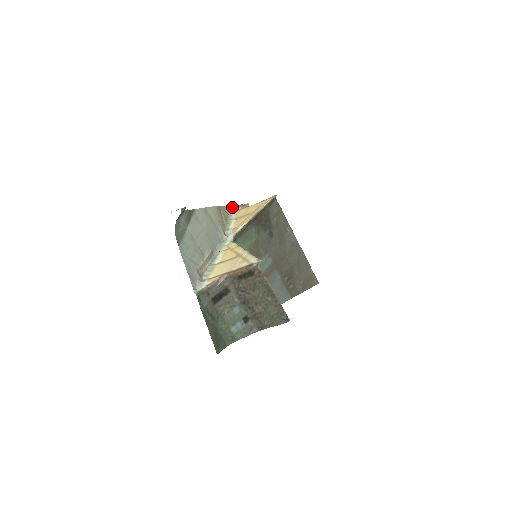
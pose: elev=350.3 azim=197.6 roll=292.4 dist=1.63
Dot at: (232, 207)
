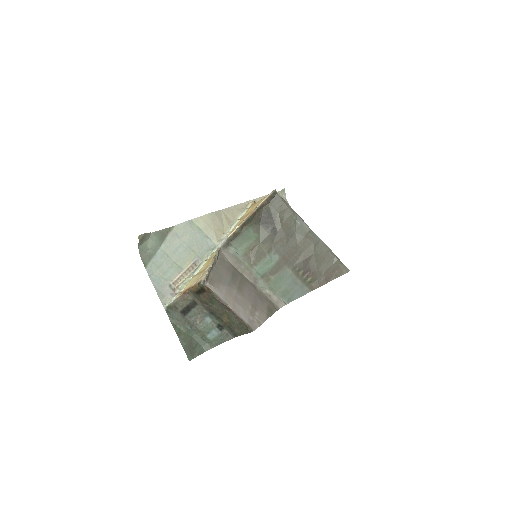
Dot at: (248, 203)
